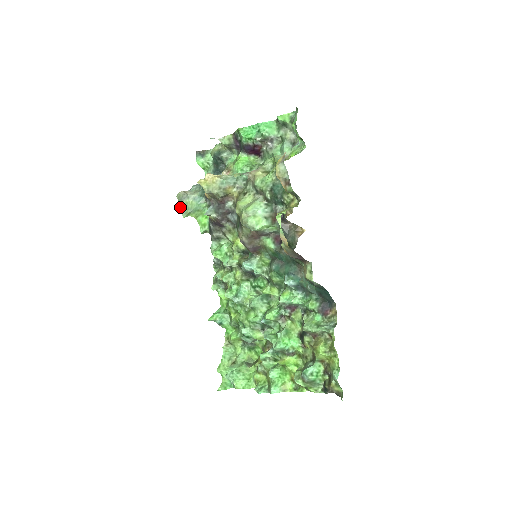
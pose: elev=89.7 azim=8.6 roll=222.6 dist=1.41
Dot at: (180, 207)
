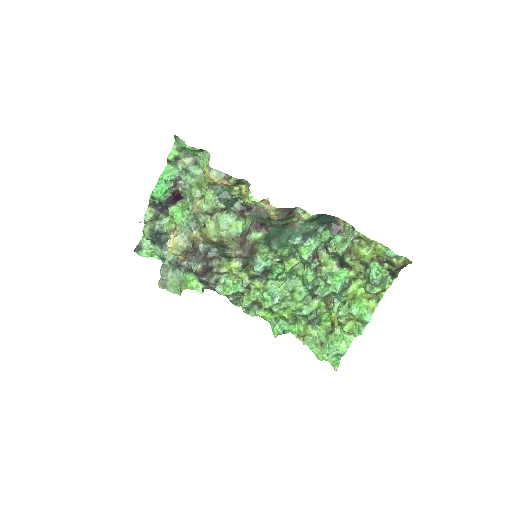
Dot at: occluded
